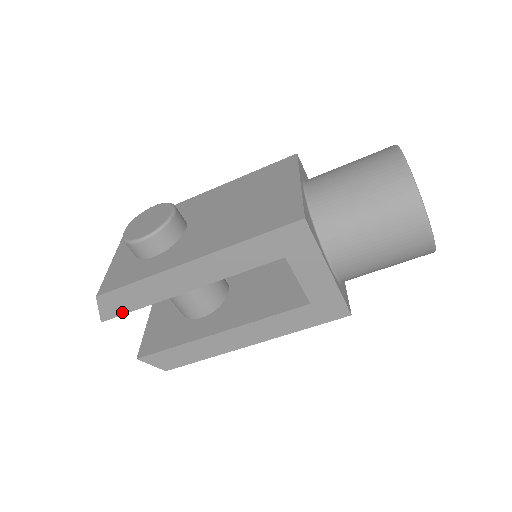
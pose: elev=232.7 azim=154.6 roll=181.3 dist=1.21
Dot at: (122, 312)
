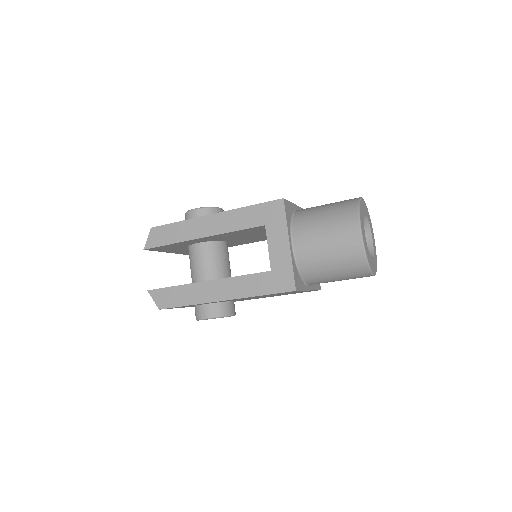
Dot at: (159, 244)
